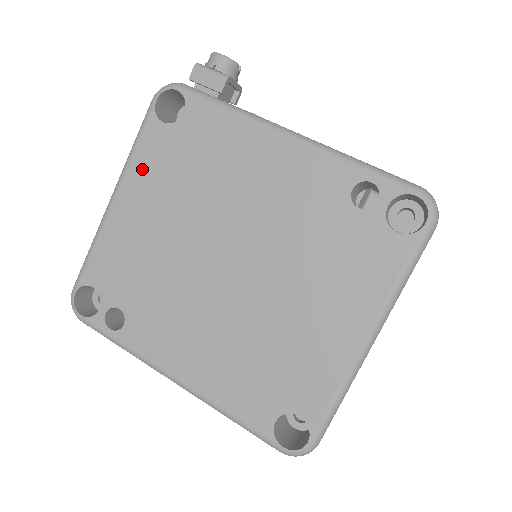
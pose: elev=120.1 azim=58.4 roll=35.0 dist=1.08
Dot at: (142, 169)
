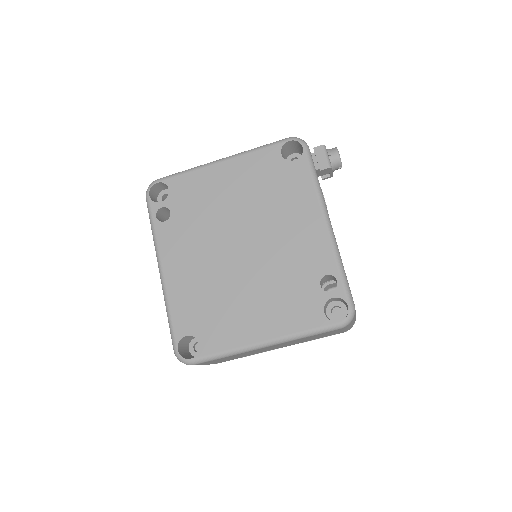
Dot at: (249, 163)
